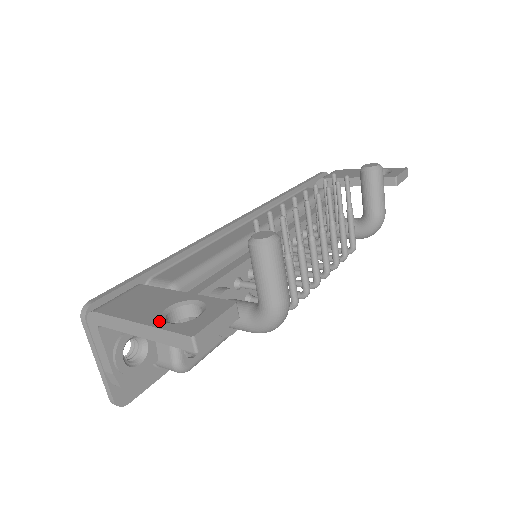
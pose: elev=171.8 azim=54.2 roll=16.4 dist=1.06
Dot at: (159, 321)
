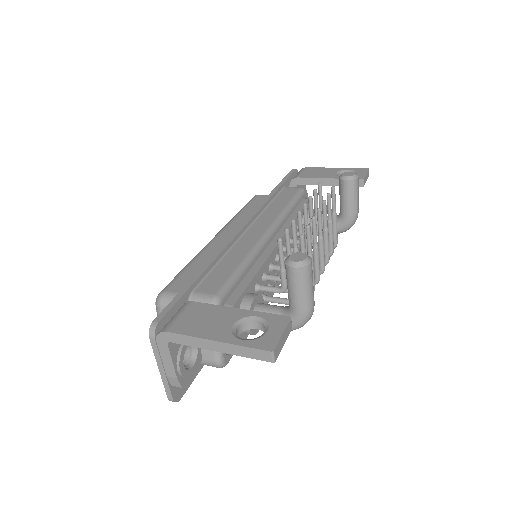
Dot at: (235, 338)
